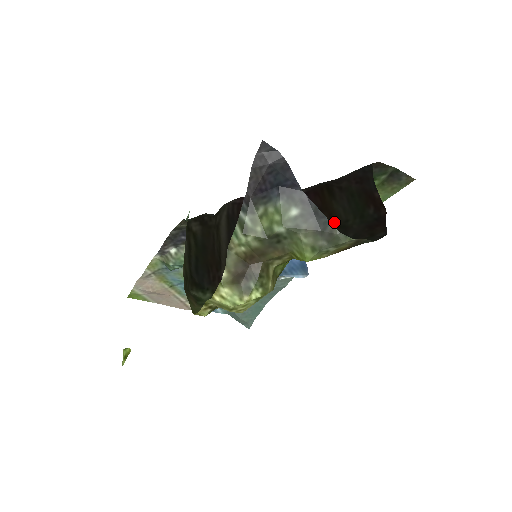
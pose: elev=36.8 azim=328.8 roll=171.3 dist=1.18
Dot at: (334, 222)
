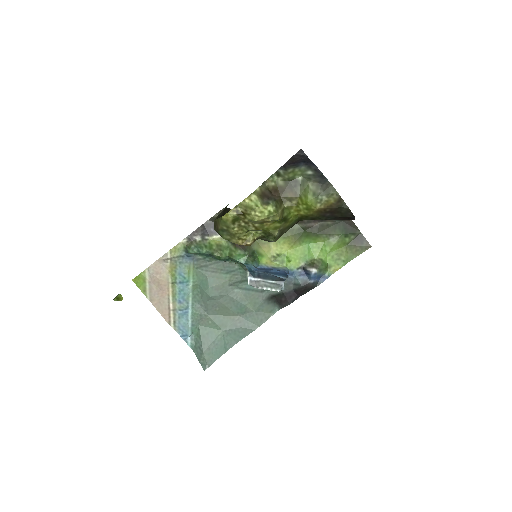
Dot at: occluded
